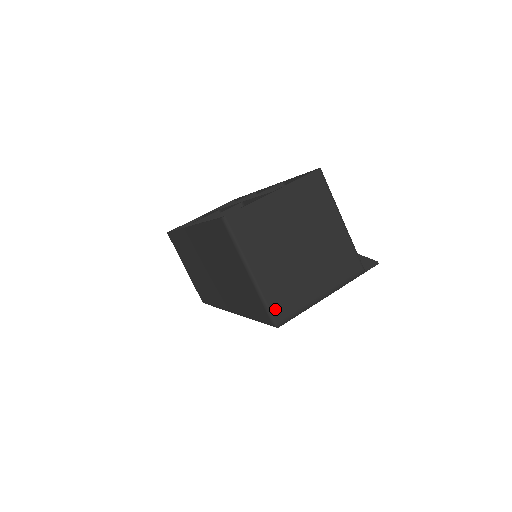
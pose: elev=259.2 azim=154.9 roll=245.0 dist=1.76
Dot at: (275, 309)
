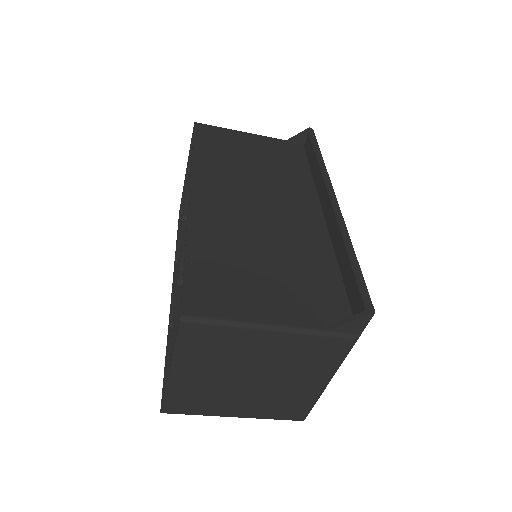
Dot at: (287, 417)
